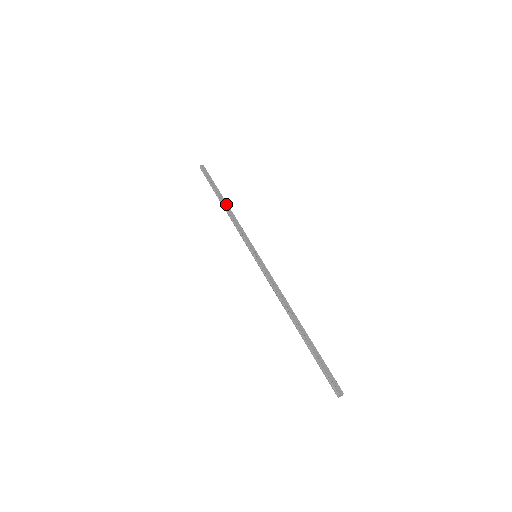
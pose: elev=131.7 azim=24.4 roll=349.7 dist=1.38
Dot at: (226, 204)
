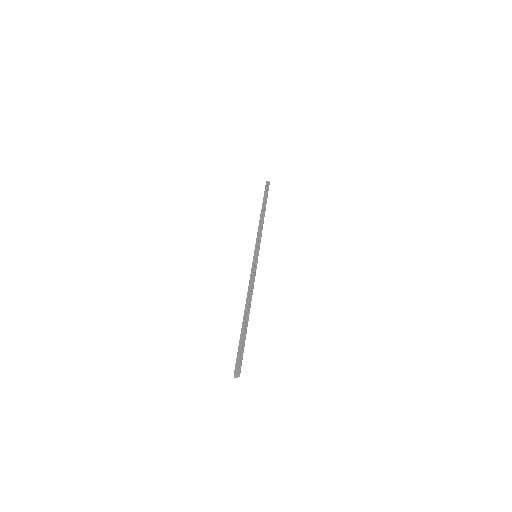
Dot at: (263, 213)
